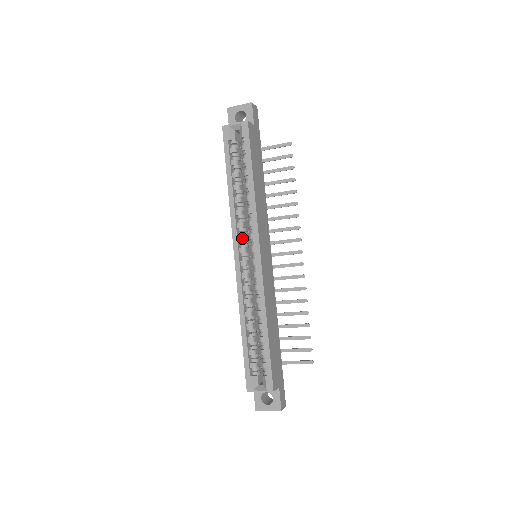
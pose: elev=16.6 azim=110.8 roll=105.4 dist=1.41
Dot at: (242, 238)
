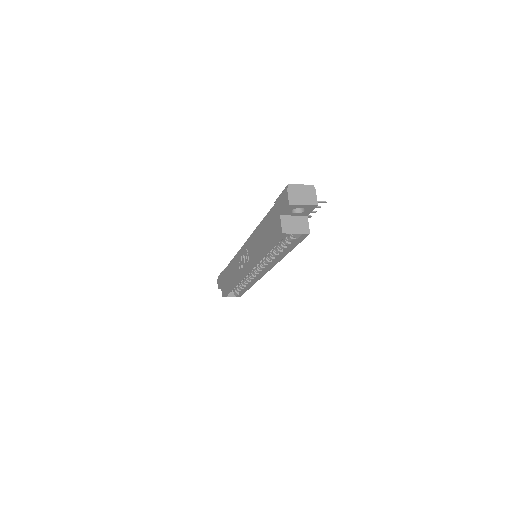
Dot at: occluded
